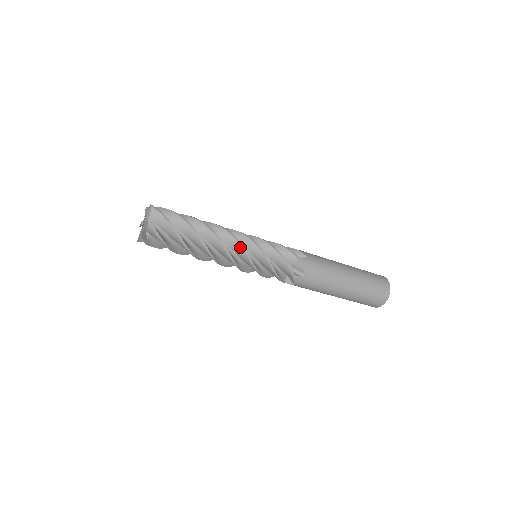
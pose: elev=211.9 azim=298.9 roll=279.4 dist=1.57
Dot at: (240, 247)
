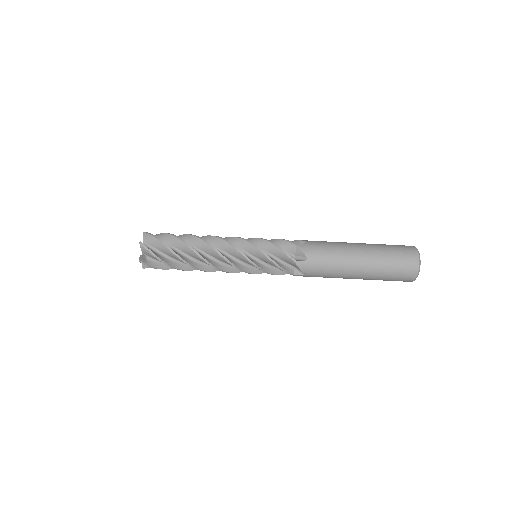
Dot at: (230, 246)
